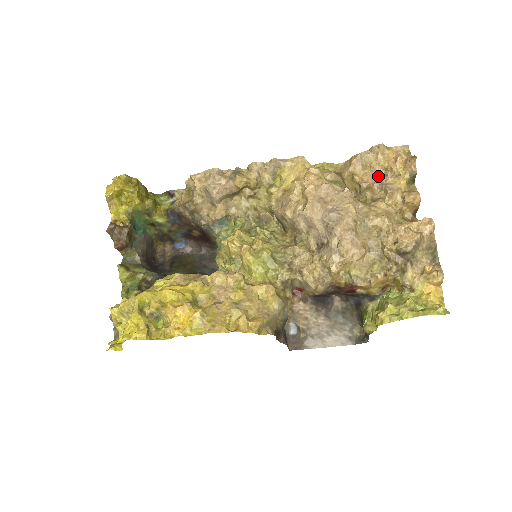
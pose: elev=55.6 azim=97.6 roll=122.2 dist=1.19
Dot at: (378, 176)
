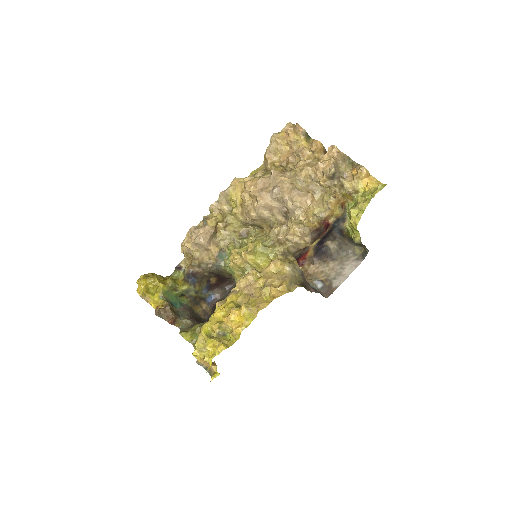
Dot at: (287, 152)
